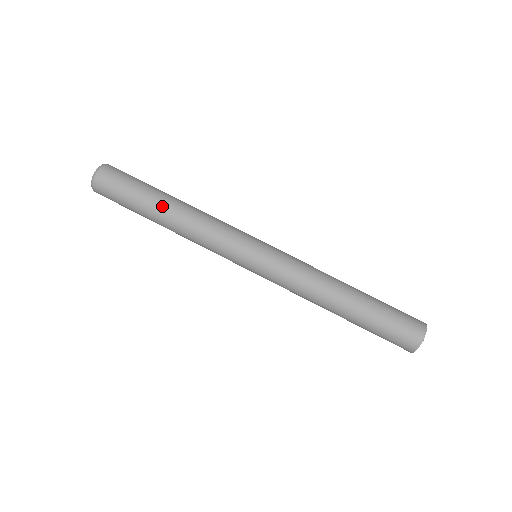
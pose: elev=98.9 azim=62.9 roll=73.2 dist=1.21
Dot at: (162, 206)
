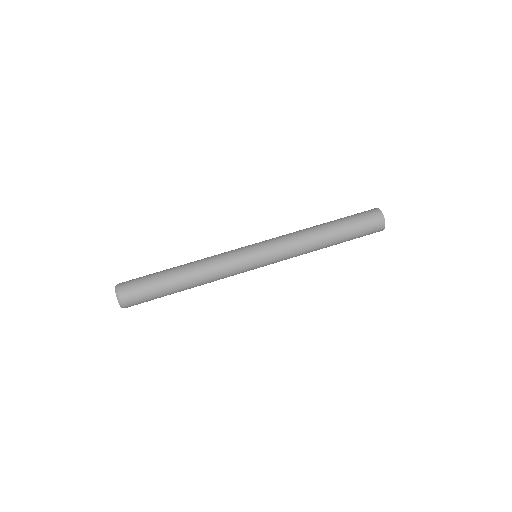
Dot at: (175, 268)
